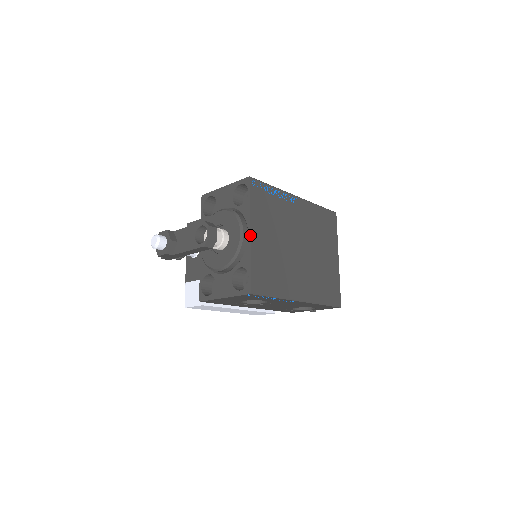
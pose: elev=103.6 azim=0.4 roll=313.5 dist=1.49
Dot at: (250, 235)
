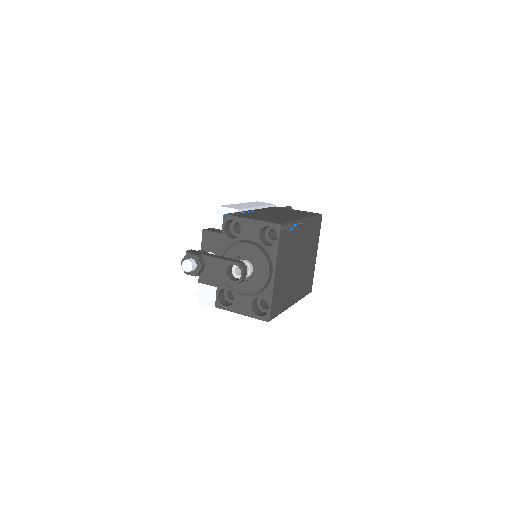
Dot at: (274, 276)
